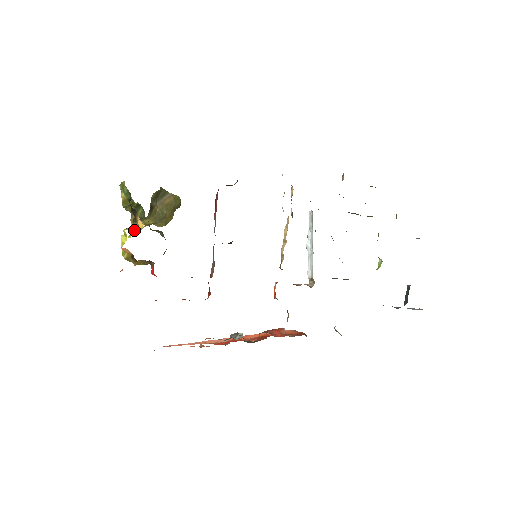
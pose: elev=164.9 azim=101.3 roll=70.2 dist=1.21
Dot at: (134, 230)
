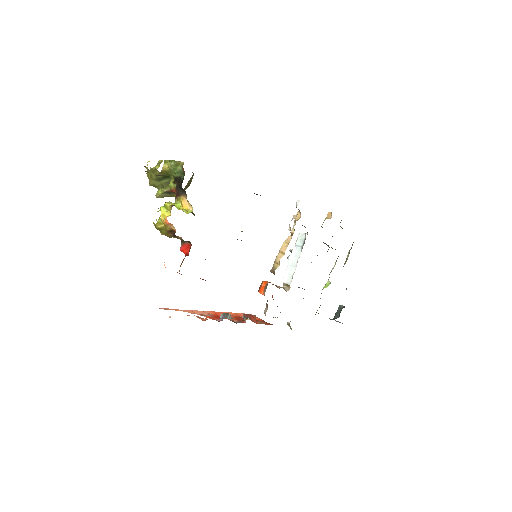
Dot at: (183, 210)
